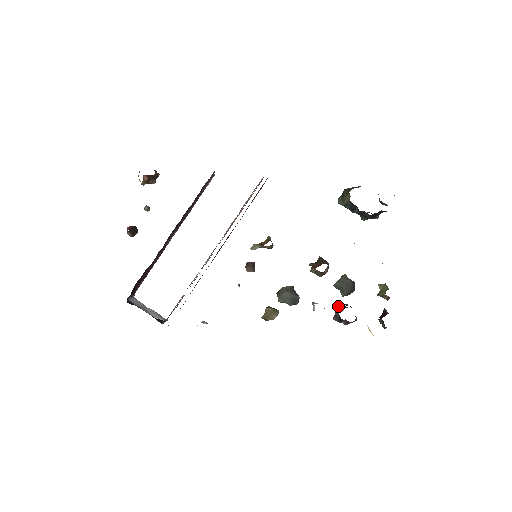
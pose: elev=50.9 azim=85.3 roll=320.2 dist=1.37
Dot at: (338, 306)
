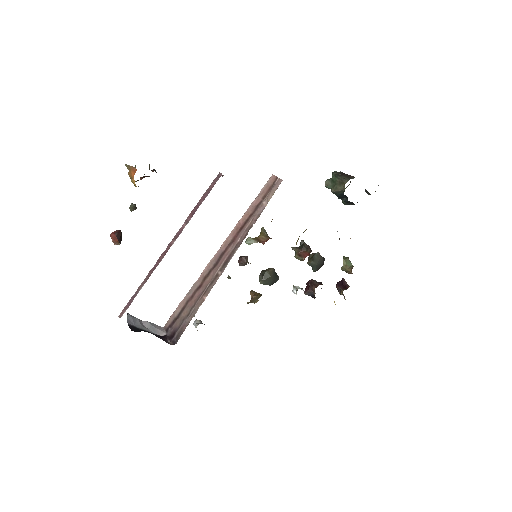
Dot at: (314, 286)
